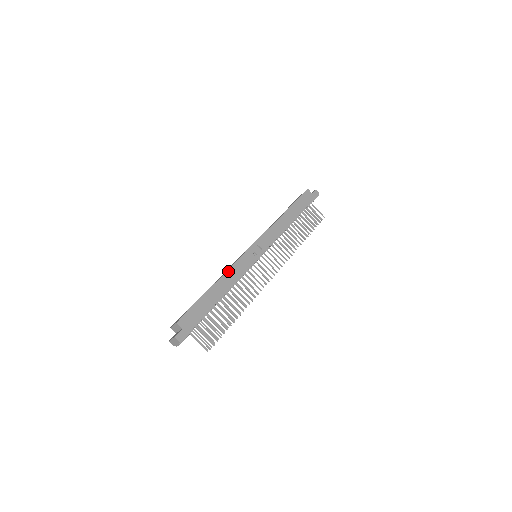
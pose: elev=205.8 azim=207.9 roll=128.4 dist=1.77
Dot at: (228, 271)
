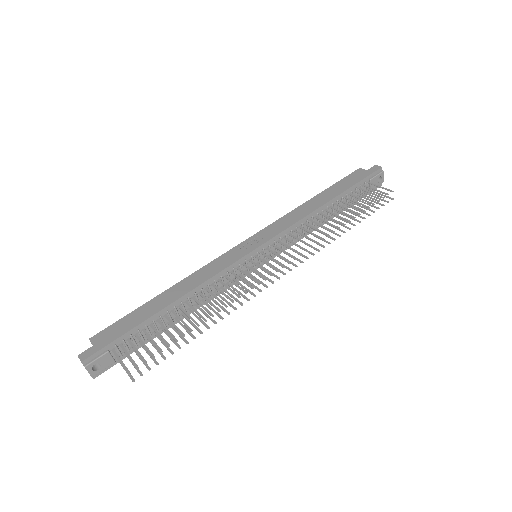
Dot at: (194, 273)
